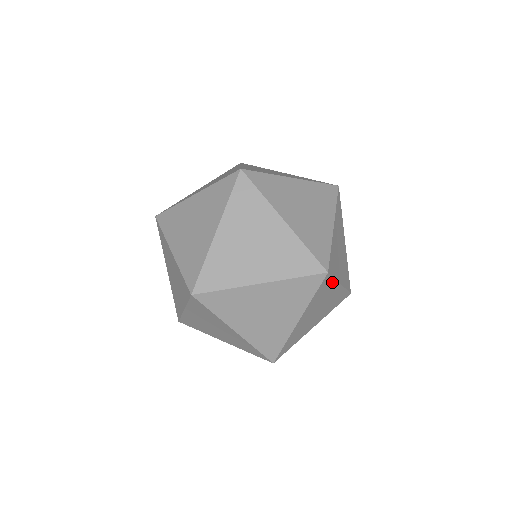
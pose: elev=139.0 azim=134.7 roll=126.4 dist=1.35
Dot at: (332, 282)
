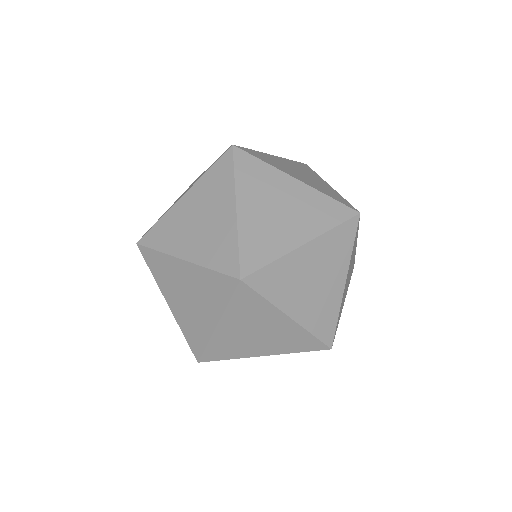
Dot at: (264, 302)
